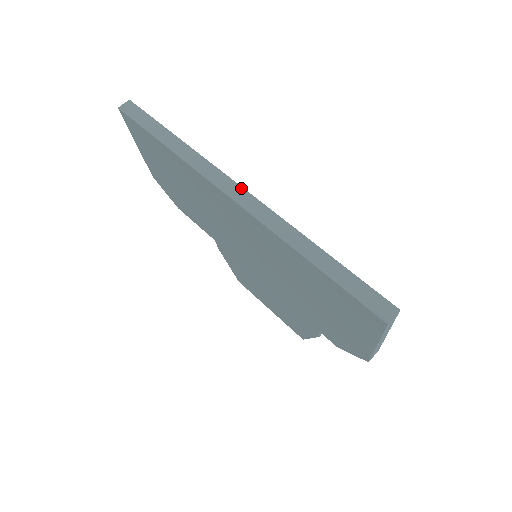
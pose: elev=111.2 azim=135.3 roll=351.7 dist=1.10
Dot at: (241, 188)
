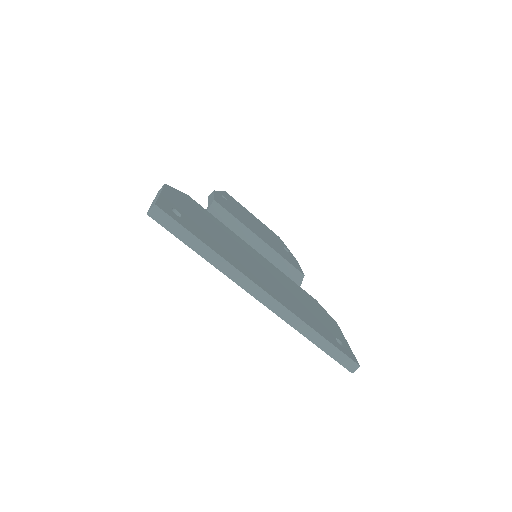
Dot at: (266, 294)
